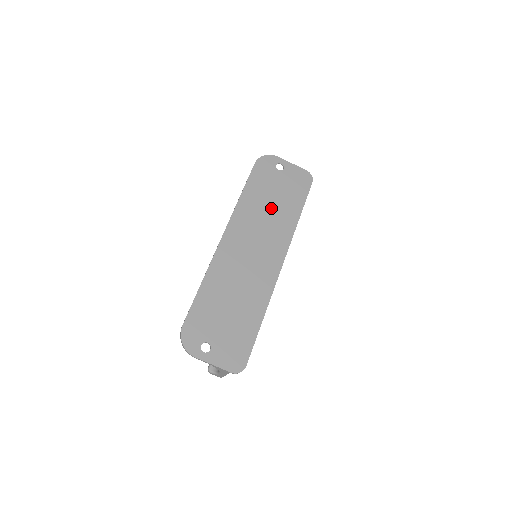
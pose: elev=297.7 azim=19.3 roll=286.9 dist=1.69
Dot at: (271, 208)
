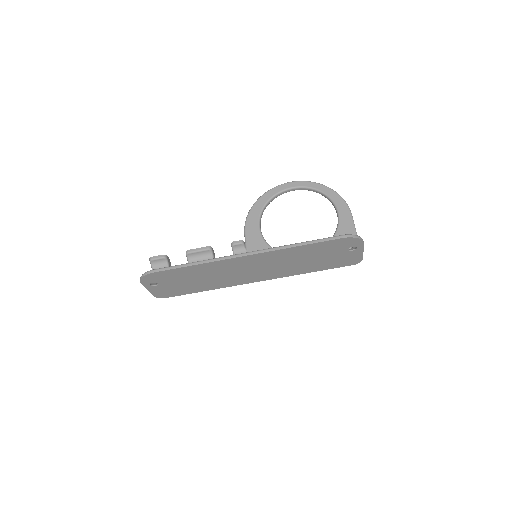
Dot at: (302, 261)
